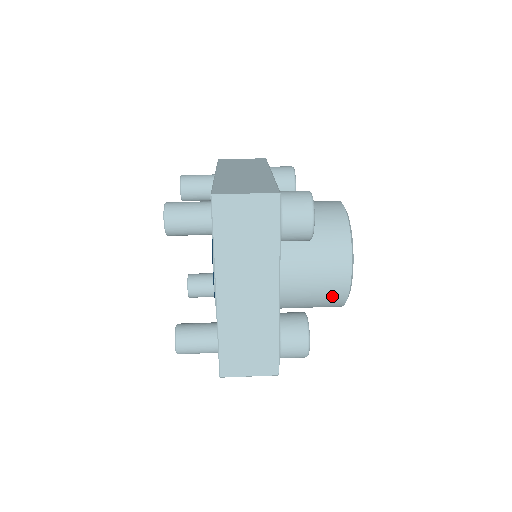
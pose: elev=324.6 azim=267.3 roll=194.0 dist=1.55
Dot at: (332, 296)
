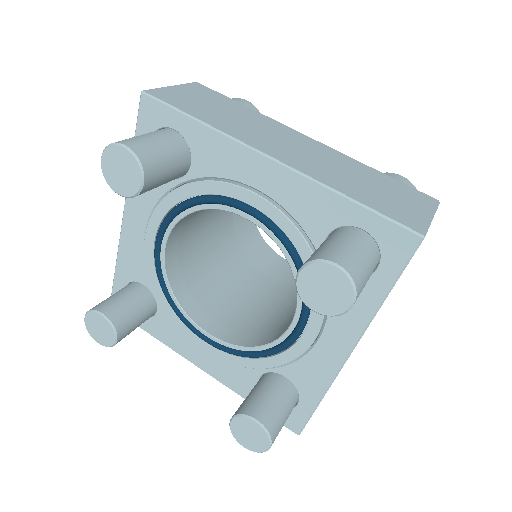
Dot at: occluded
